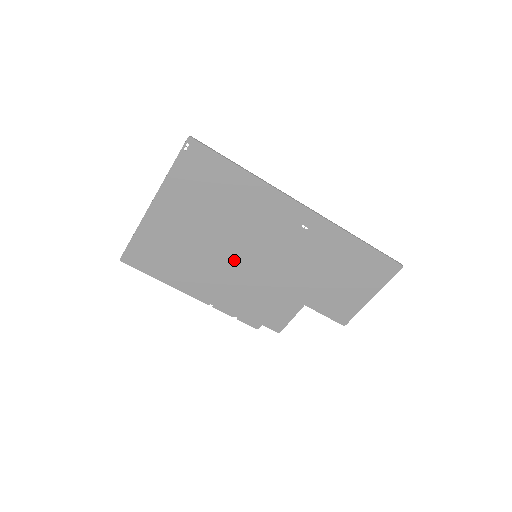
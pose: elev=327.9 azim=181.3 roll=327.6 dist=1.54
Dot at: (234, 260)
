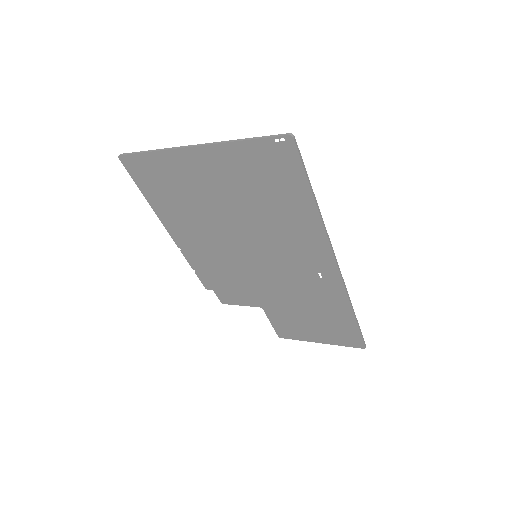
Dot at: (233, 243)
